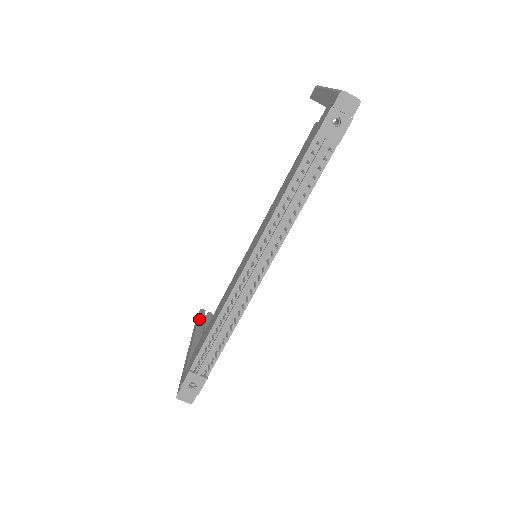
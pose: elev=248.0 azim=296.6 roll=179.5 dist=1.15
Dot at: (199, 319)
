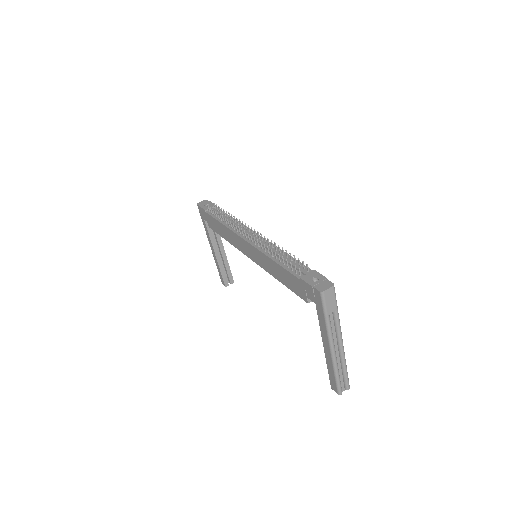
Dot at: (329, 373)
